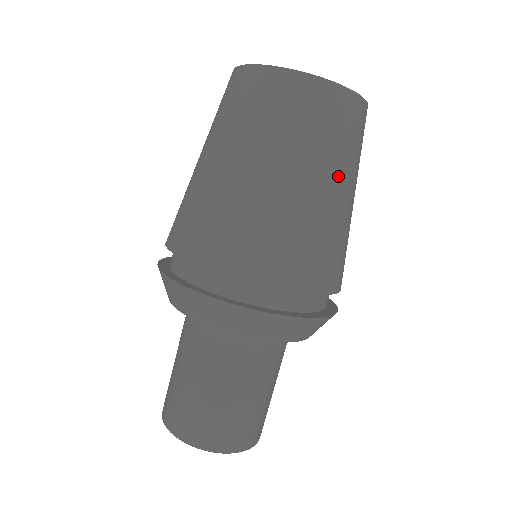
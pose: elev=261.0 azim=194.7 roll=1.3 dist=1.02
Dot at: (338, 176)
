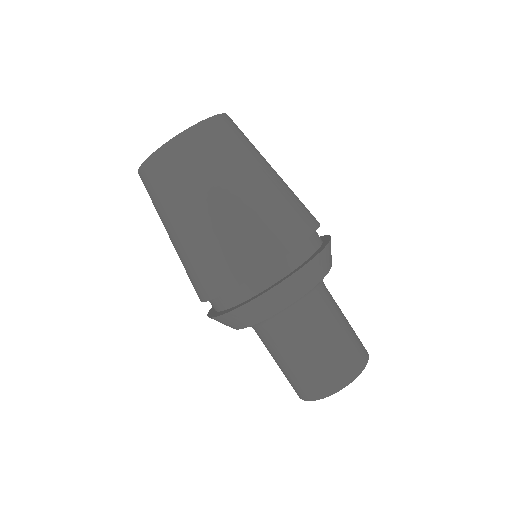
Dot at: (238, 175)
